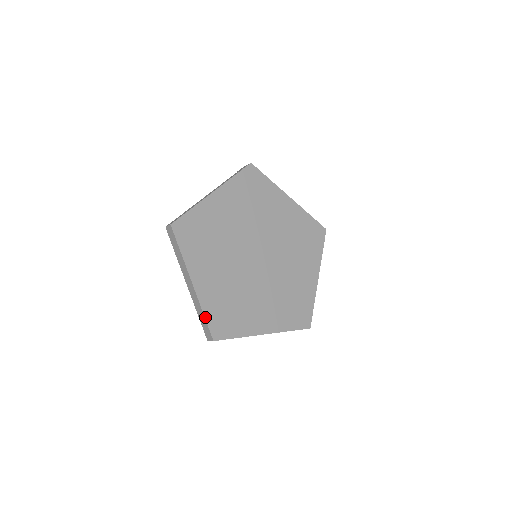
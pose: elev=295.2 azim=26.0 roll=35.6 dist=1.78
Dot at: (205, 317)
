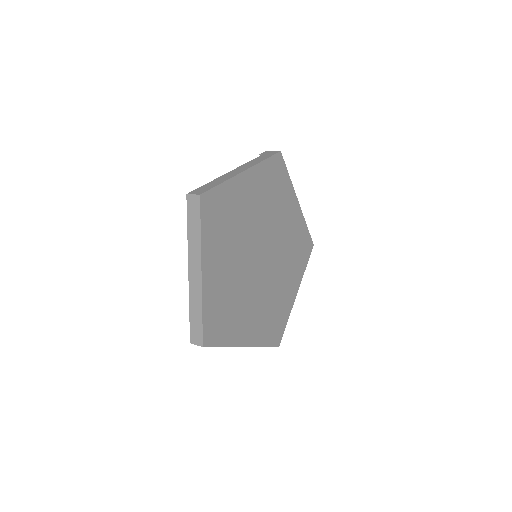
Dot at: (203, 317)
